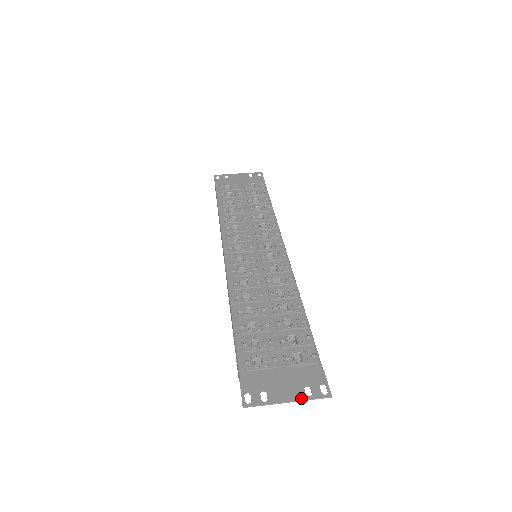
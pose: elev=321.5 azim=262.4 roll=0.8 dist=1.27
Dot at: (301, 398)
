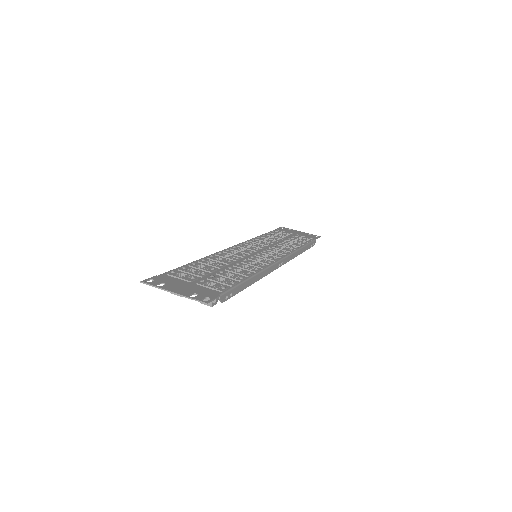
Dot at: (184, 294)
